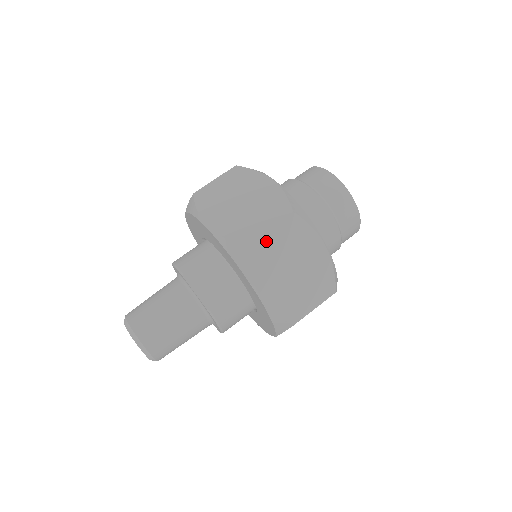
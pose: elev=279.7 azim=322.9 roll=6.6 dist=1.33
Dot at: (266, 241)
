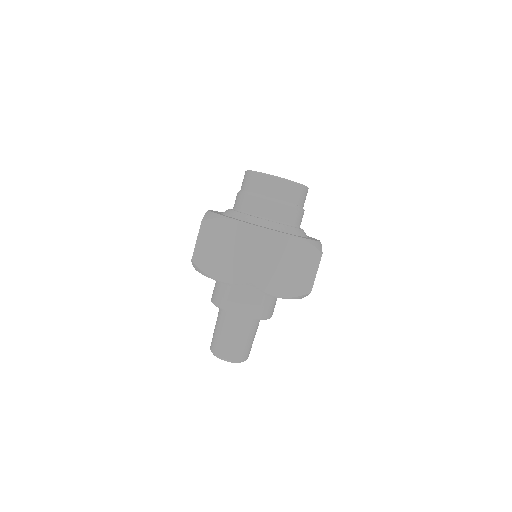
Dot at: (261, 269)
